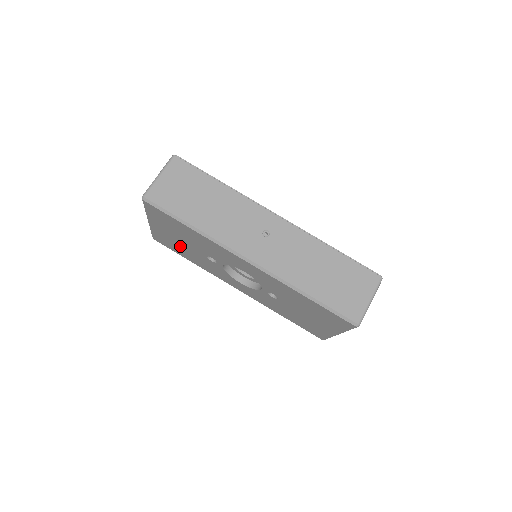
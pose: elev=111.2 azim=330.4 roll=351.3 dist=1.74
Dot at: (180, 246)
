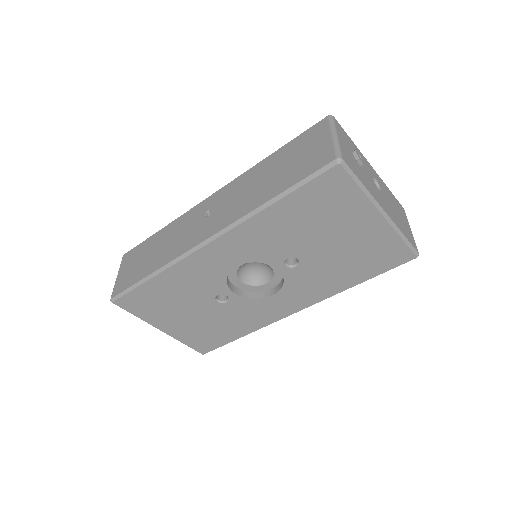
Dot at: (205, 326)
